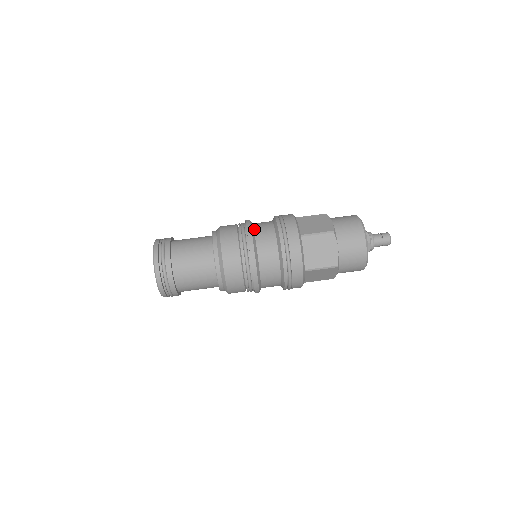
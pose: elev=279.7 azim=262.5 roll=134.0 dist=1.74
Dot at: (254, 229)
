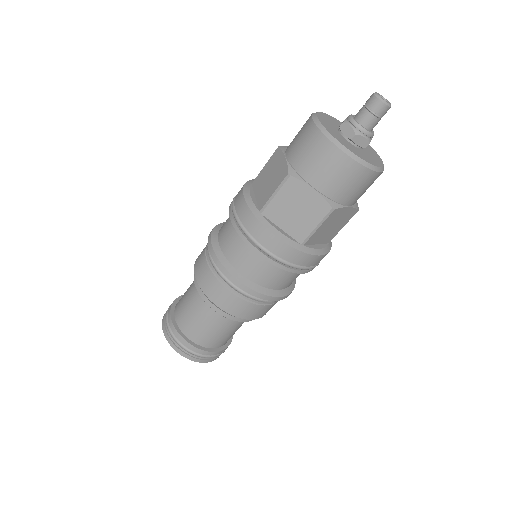
Dot at: (218, 241)
